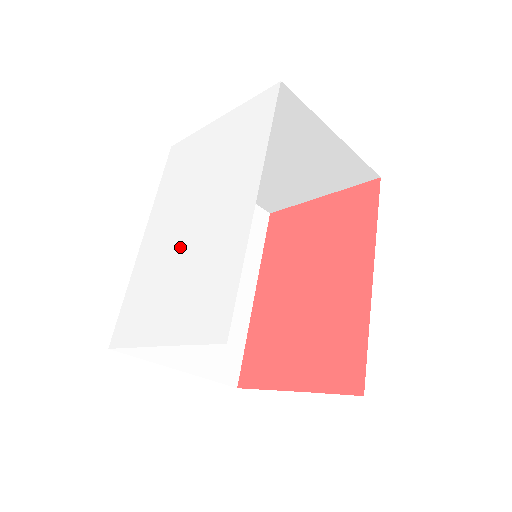
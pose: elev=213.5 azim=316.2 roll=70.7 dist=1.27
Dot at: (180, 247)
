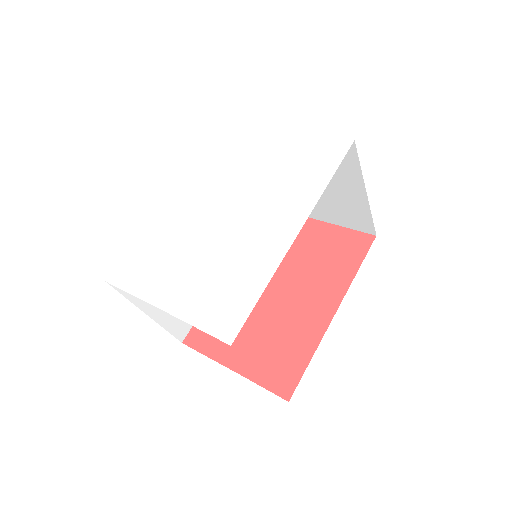
Dot at: (208, 231)
